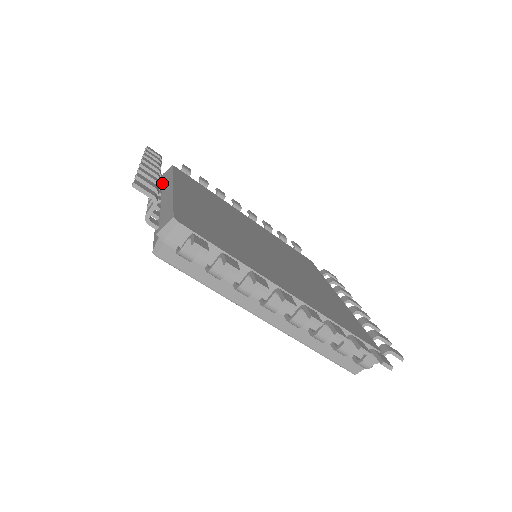
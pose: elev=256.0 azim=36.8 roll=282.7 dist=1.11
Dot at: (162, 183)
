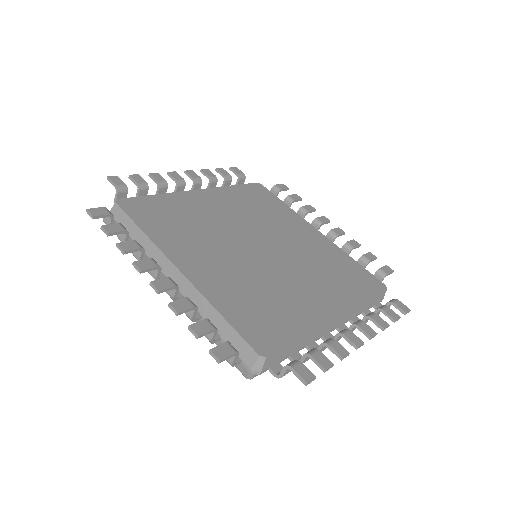
Dot at: occluded
